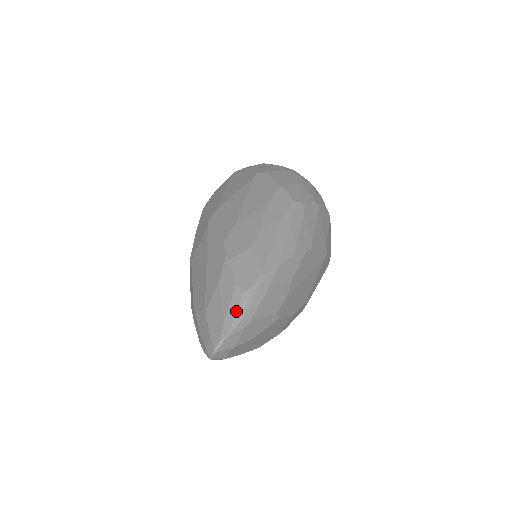
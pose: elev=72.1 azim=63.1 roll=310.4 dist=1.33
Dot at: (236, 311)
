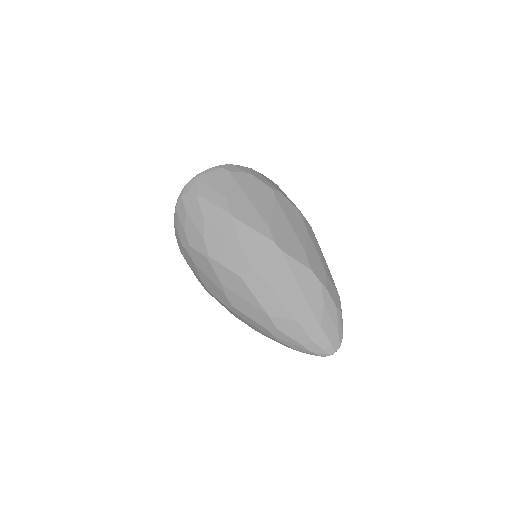
Dot at: (342, 325)
